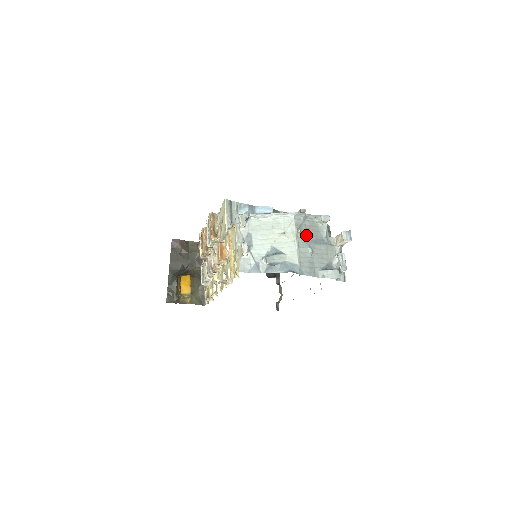
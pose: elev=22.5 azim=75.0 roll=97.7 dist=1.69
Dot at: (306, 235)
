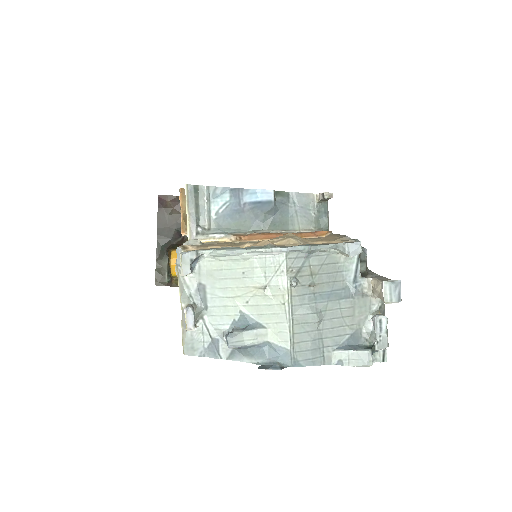
Dot at: (310, 287)
